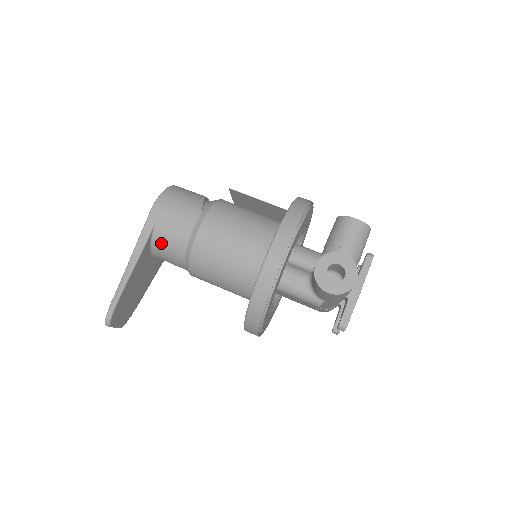
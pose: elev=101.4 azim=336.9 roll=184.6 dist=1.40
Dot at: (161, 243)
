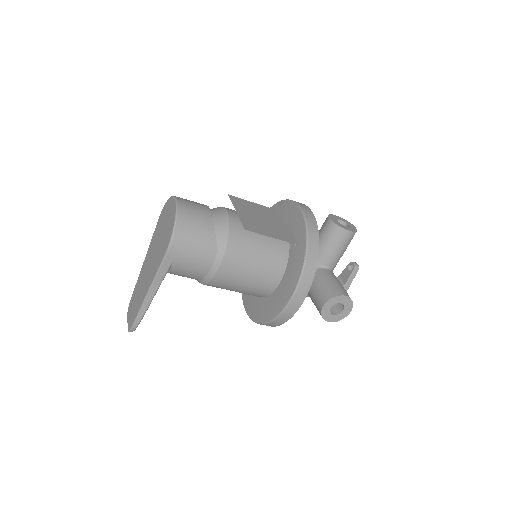
Dot at: (176, 274)
